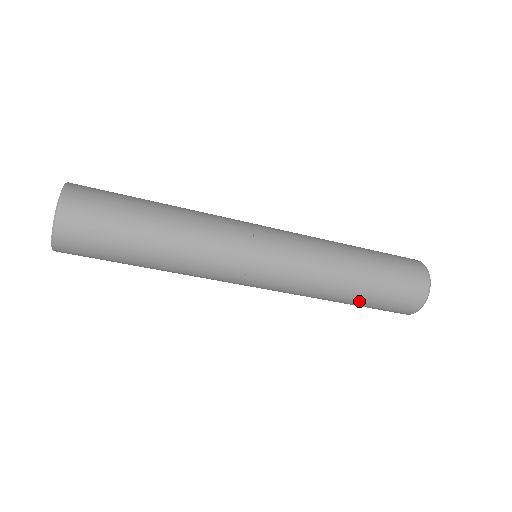
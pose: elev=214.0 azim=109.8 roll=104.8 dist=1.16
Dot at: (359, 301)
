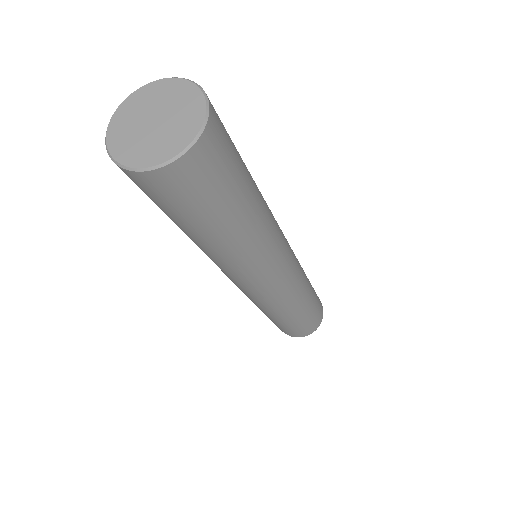
Dot at: (293, 321)
